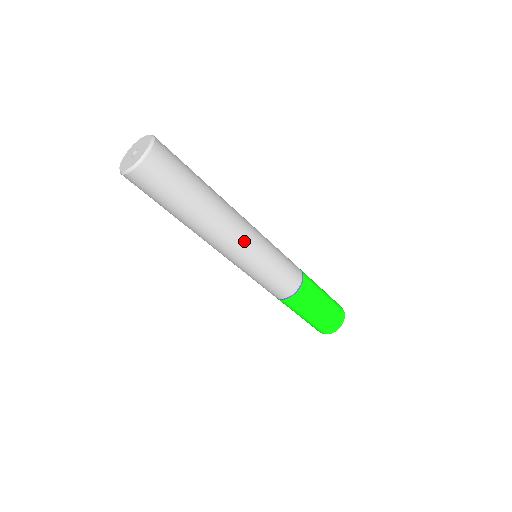
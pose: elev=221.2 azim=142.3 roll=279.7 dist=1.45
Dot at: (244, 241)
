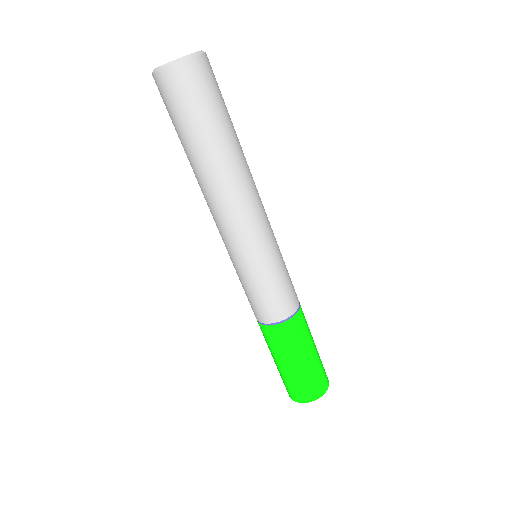
Dot at: (258, 216)
